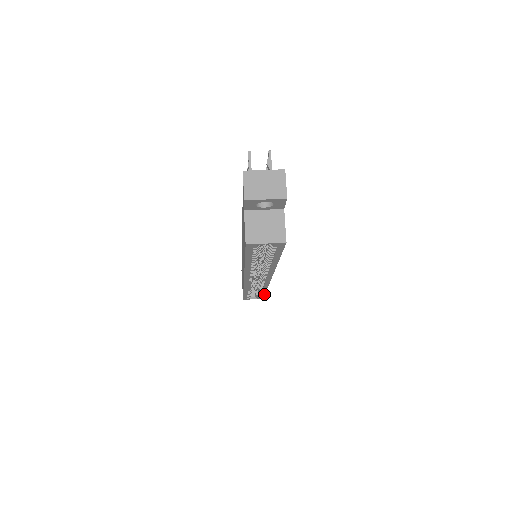
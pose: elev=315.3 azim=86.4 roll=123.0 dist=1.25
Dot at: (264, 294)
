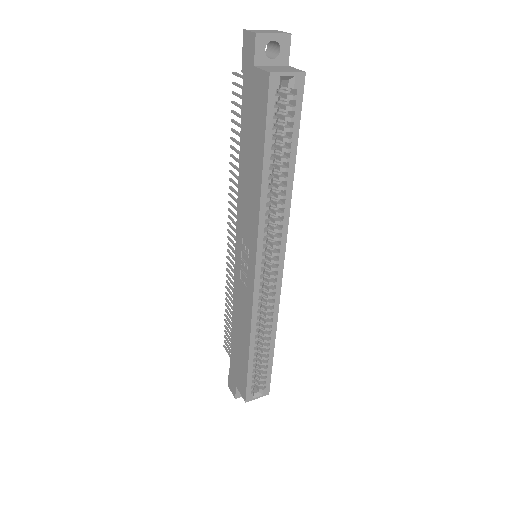
Dot at: (272, 362)
